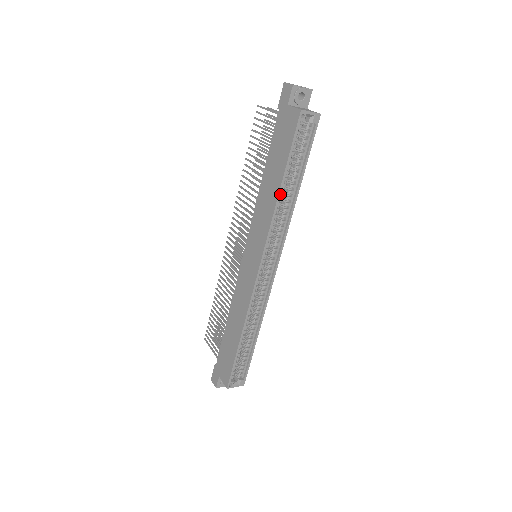
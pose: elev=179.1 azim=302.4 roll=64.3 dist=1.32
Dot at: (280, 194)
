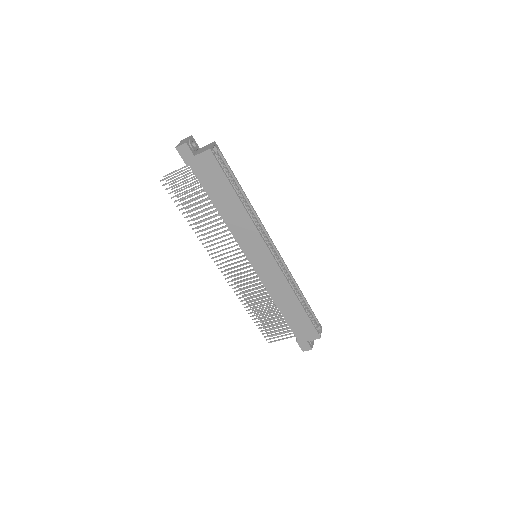
Dot at: (243, 204)
